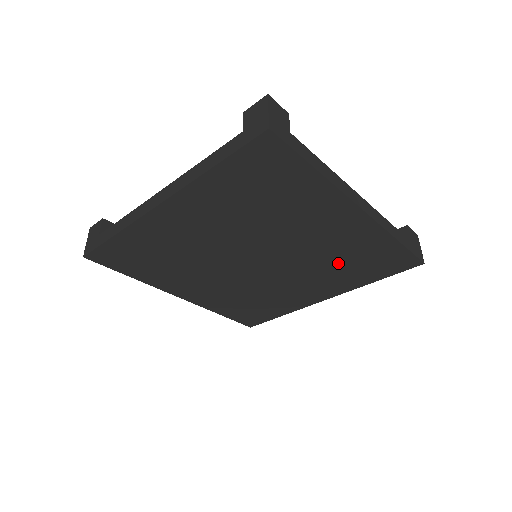
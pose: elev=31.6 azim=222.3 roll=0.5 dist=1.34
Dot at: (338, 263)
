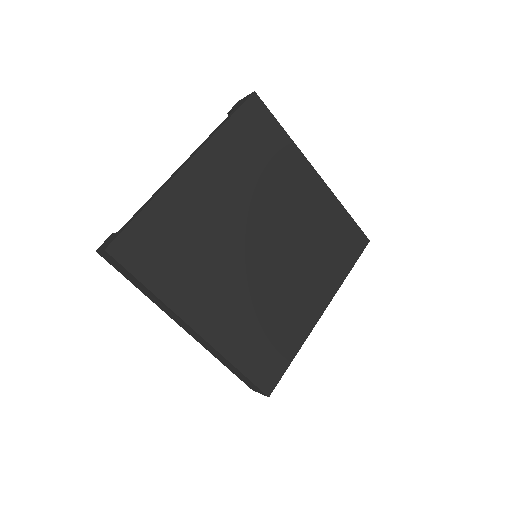
Dot at: (319, 245)
